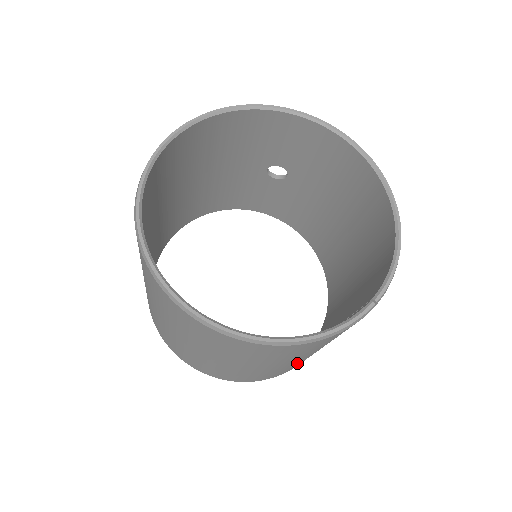
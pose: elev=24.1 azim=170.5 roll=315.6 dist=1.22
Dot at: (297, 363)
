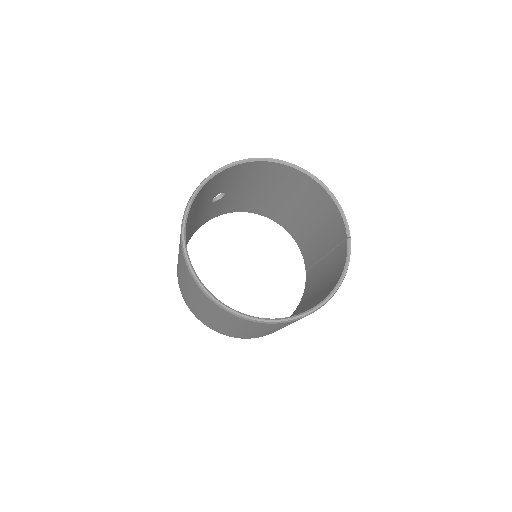
Dot at: occluded
